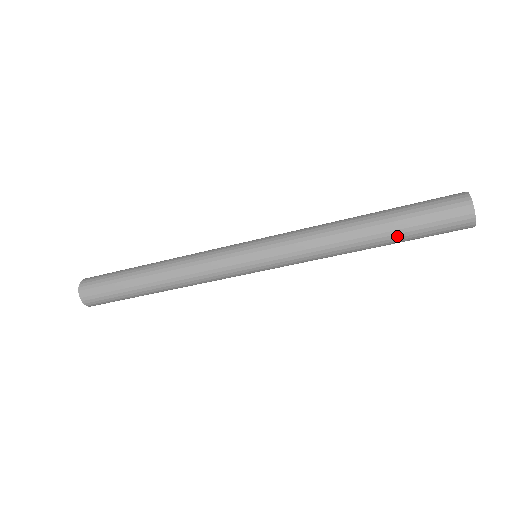
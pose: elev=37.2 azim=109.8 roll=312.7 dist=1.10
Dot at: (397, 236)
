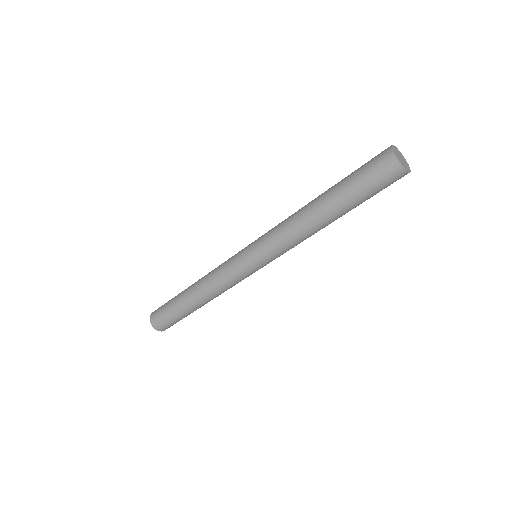
Dot at: (342, 198)
